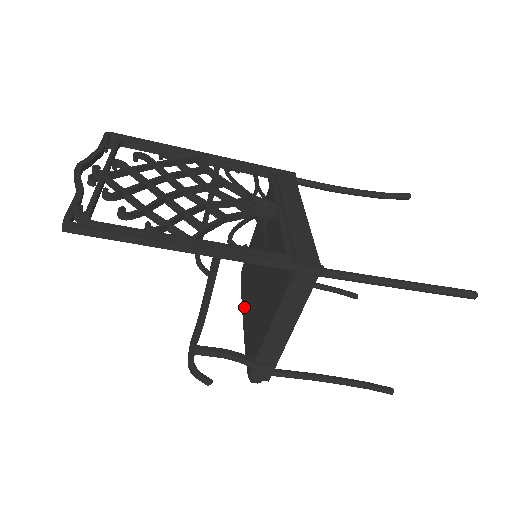
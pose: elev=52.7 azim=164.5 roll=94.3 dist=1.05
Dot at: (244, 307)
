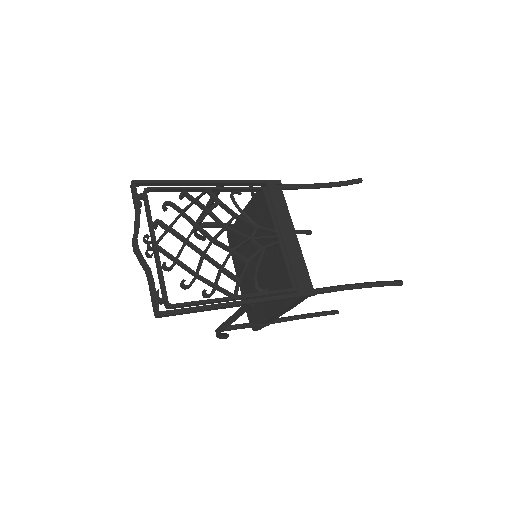
Dot at: (238, 271)
